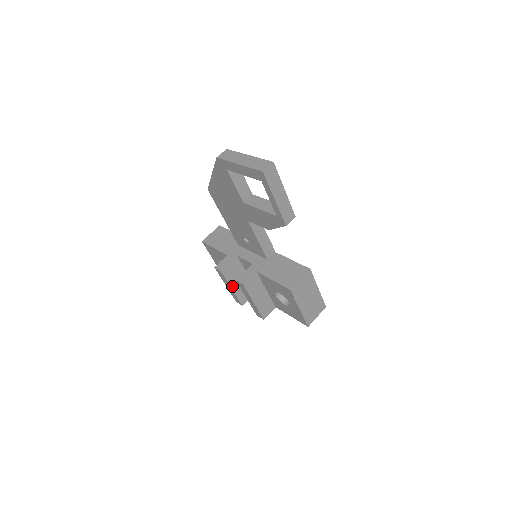
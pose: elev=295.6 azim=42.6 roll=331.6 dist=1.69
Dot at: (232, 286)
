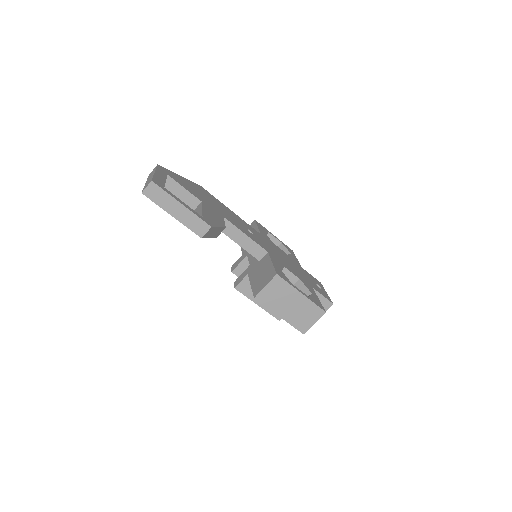
Dot at: occluded
